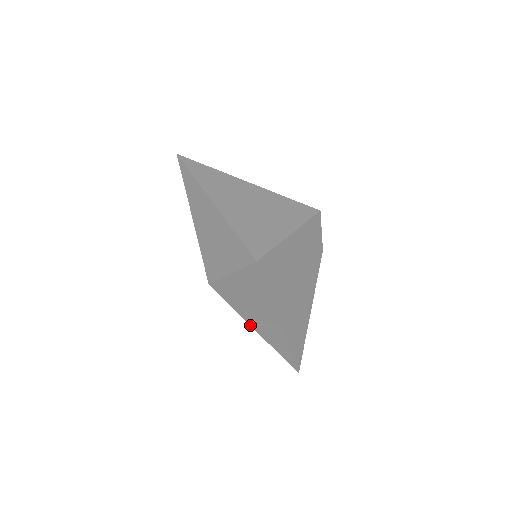
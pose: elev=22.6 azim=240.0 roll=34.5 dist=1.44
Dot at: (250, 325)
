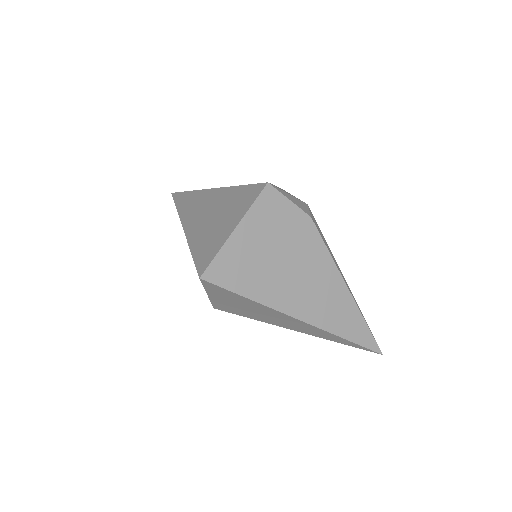
Dot at: occluded
